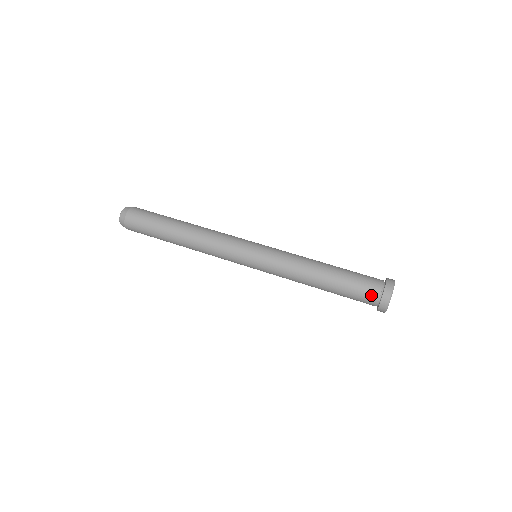
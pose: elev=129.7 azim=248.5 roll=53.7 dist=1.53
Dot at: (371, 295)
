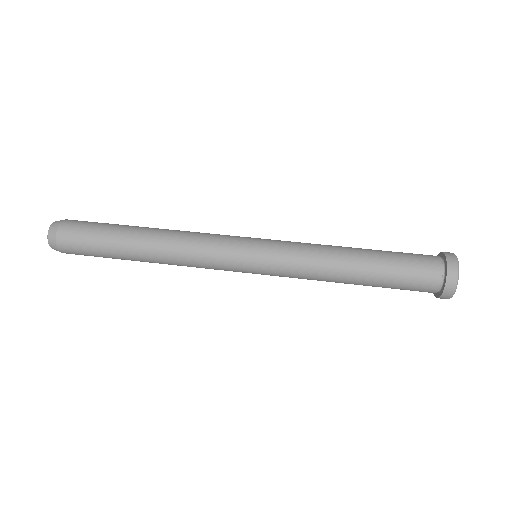
Dot at: (426, 289)
